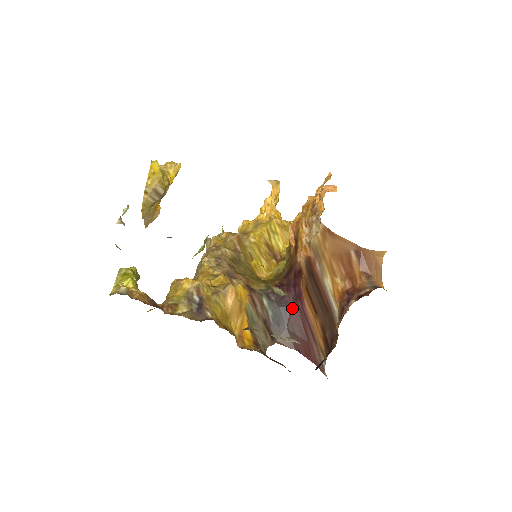
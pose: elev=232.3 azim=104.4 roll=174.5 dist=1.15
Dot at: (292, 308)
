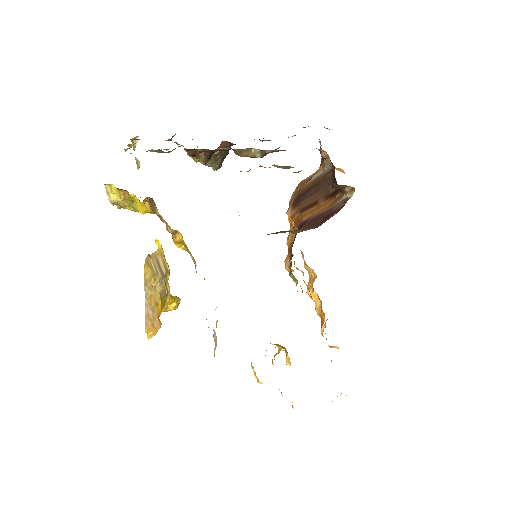
Dot at: occluded
